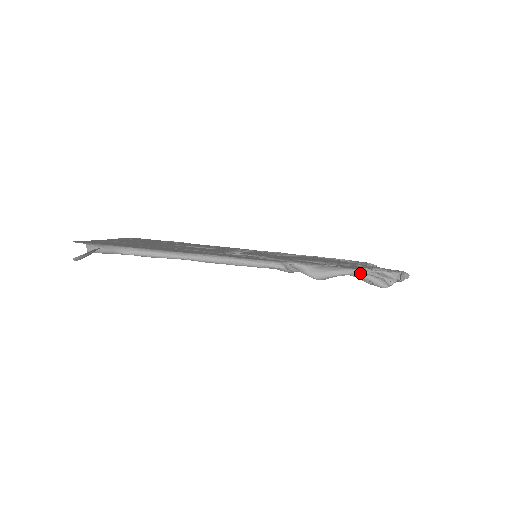
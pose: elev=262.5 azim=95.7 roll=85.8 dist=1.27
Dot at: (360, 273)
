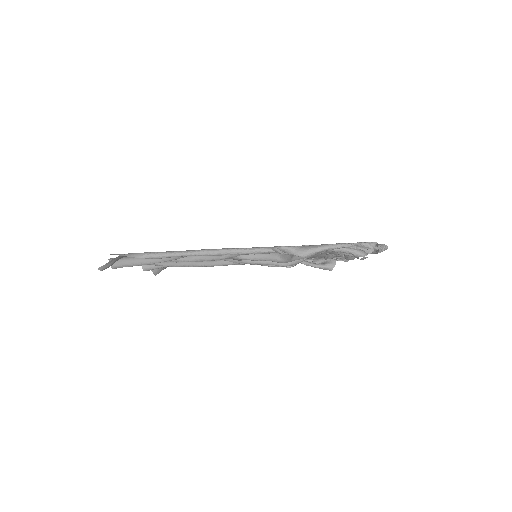
Dot at: (339, 246)
